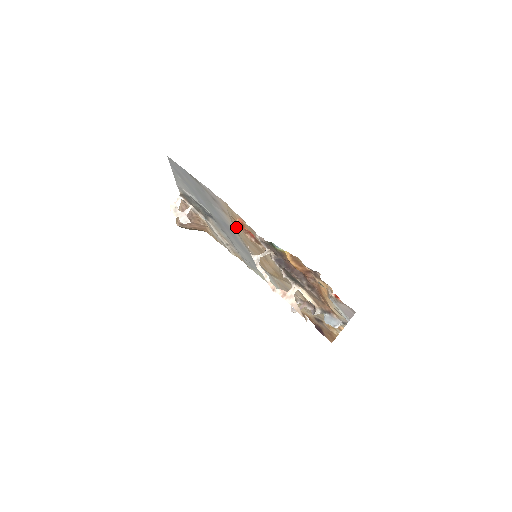
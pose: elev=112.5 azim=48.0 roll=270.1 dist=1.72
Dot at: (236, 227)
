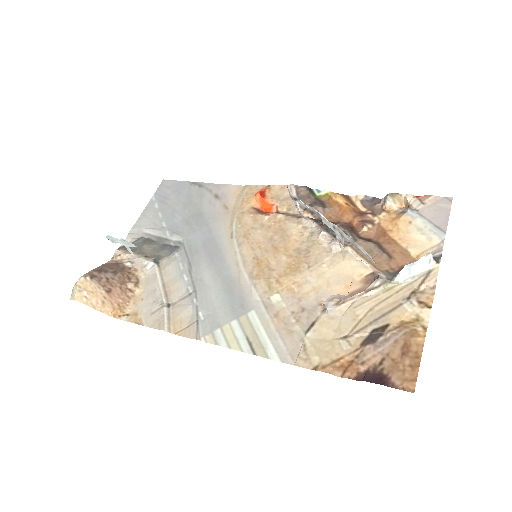
Dot at: (240, 216)
